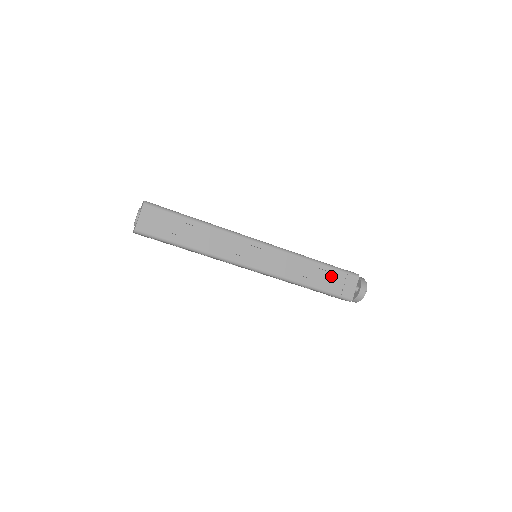
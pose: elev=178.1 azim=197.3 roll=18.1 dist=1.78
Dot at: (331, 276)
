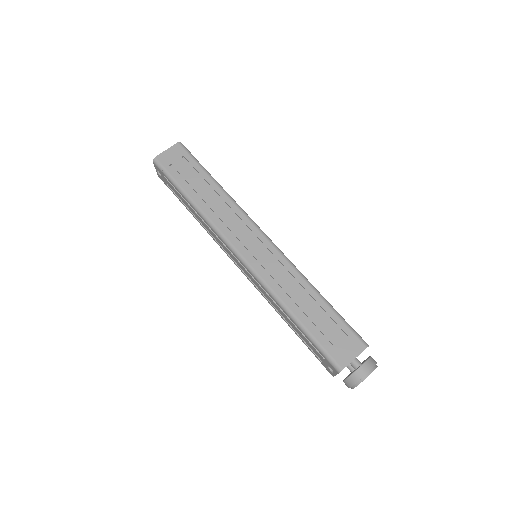
Dot at: (329, 322)
